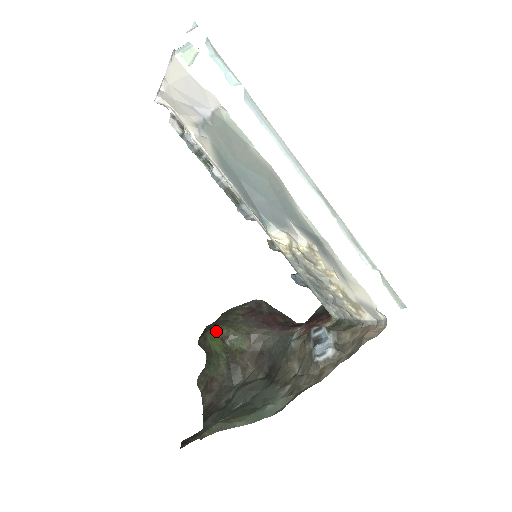
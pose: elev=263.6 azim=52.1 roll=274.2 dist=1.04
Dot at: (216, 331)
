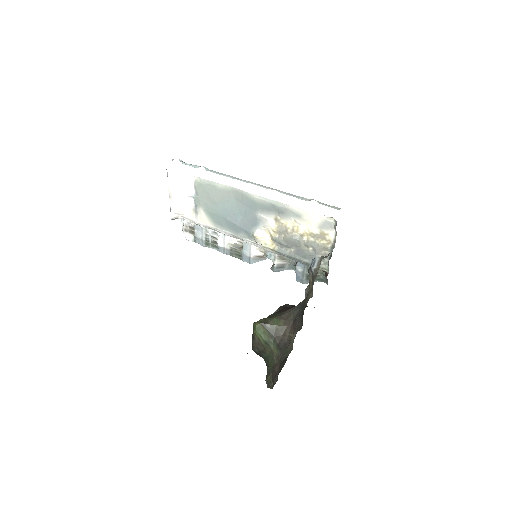
Dot at: (256, 322)
